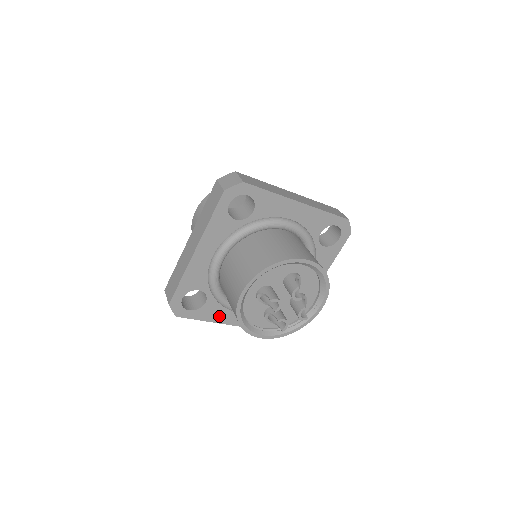
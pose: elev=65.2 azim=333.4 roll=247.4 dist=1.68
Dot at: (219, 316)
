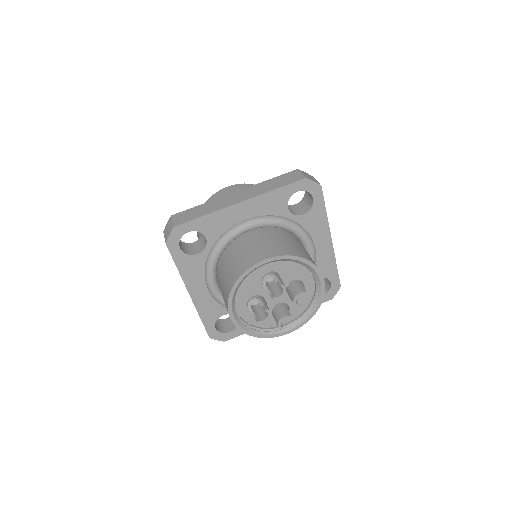
Dot at: (192, 277)
